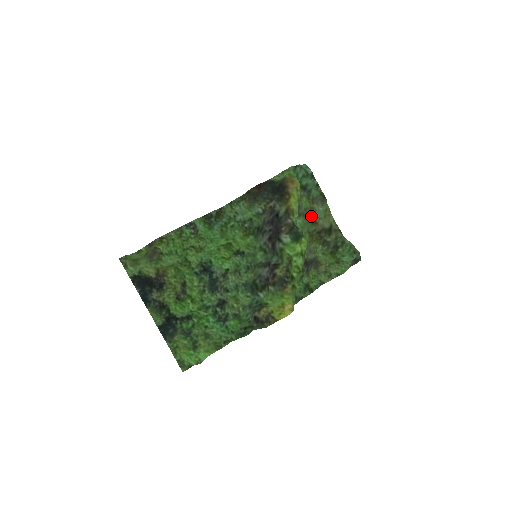
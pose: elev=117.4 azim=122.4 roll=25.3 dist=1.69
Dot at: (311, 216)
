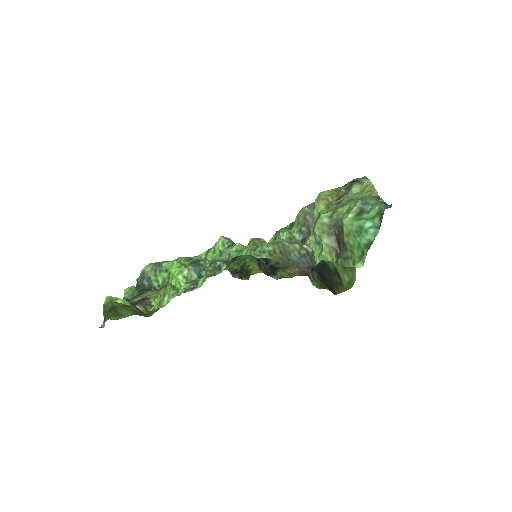
Dot at: (344, 201)
